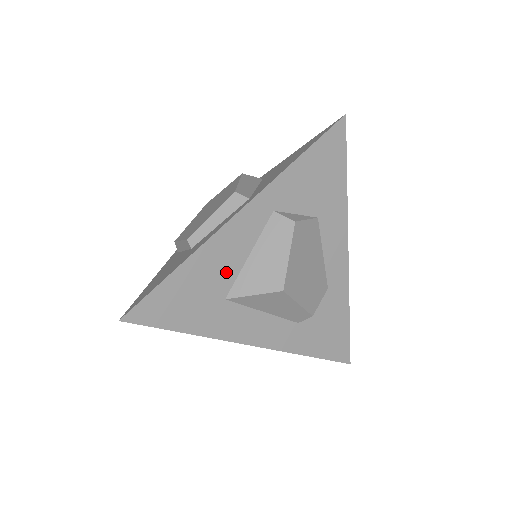
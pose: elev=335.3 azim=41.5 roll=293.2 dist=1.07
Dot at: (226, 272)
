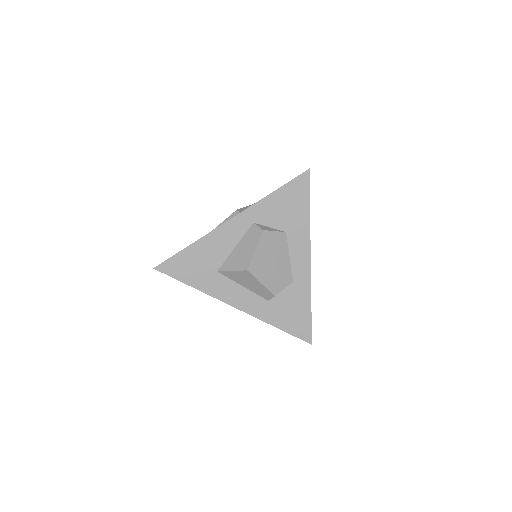
Dot at: (219, 255)
